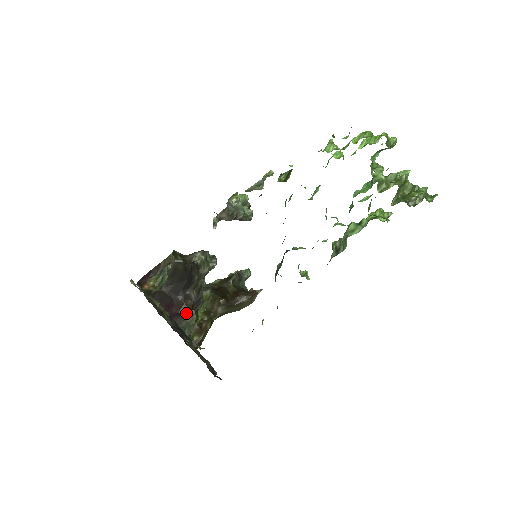
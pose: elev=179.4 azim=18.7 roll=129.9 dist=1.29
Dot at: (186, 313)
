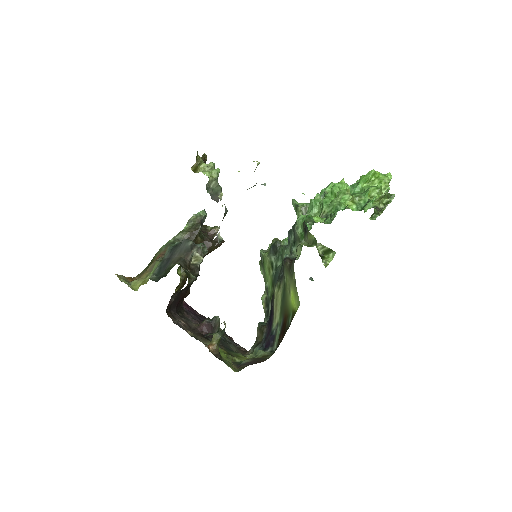
Dot at: (215, 322)
